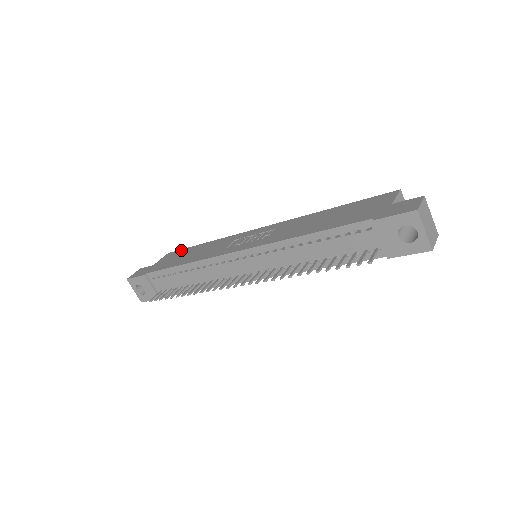
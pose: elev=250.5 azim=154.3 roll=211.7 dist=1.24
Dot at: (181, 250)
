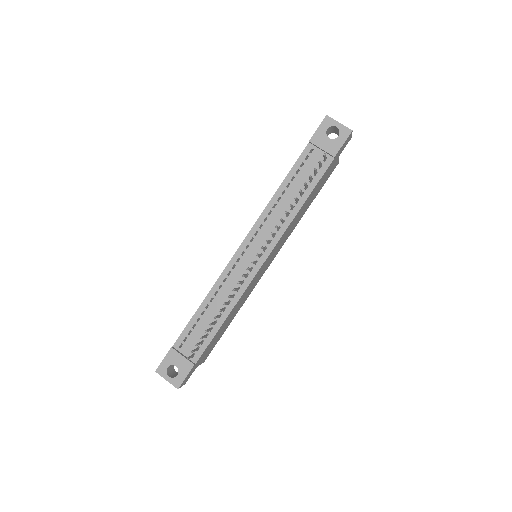
Dot at: occluded
